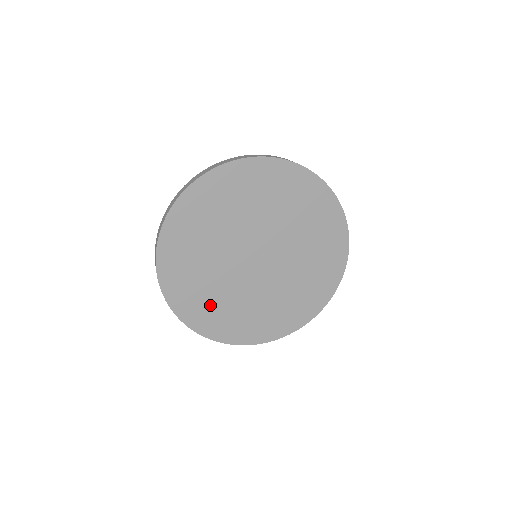
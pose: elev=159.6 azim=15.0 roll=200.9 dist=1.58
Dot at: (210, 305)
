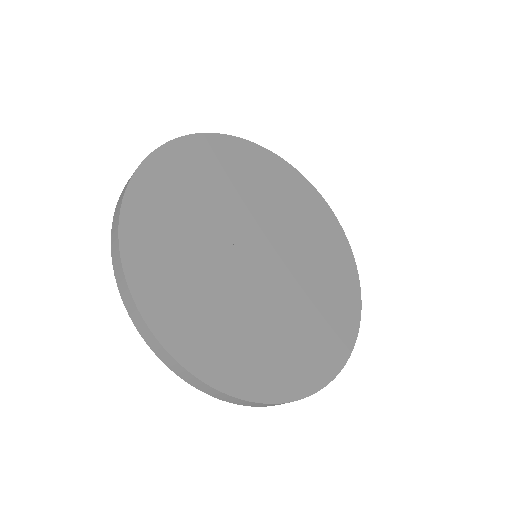
Dot at: (170, 244)
